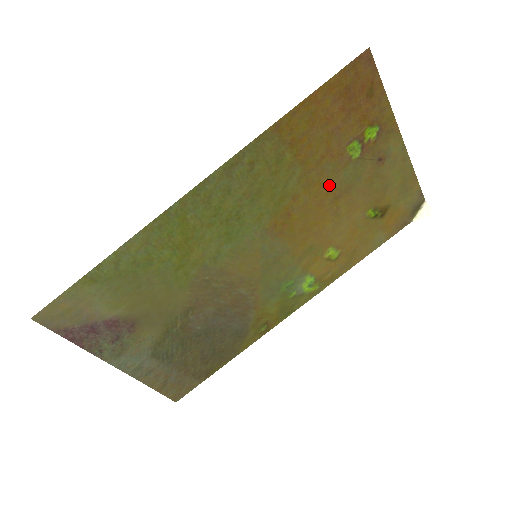
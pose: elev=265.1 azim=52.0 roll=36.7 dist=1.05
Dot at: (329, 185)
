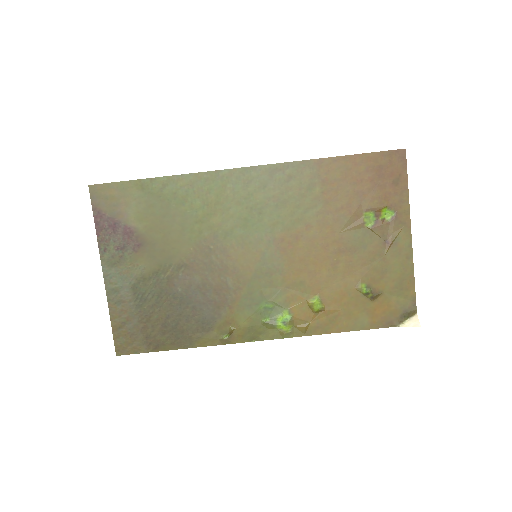
Dot at: (338, 235)
